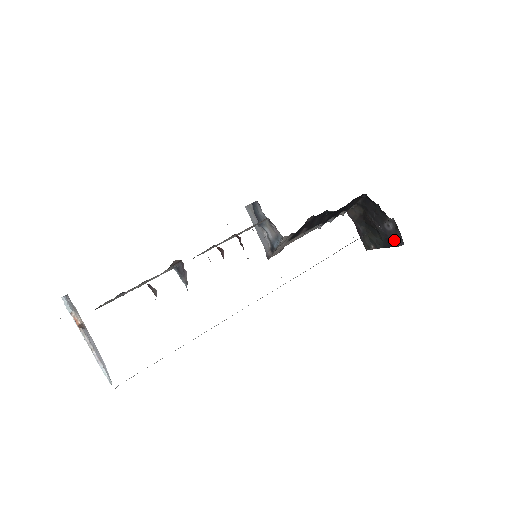
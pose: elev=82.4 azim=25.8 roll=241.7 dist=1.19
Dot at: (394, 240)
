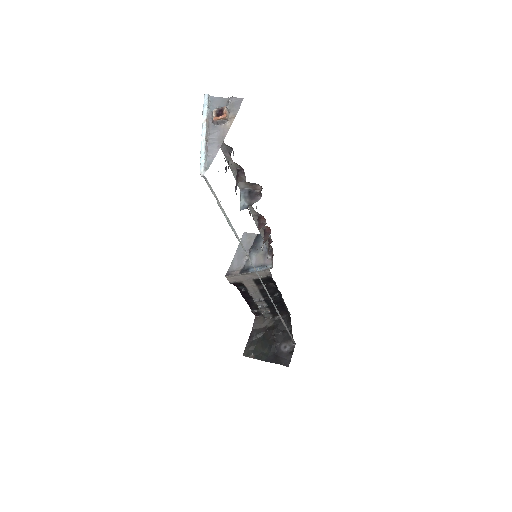
Dot at: (282, 359)
